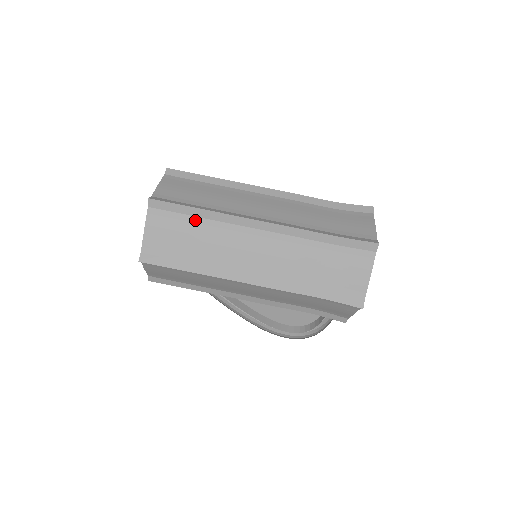
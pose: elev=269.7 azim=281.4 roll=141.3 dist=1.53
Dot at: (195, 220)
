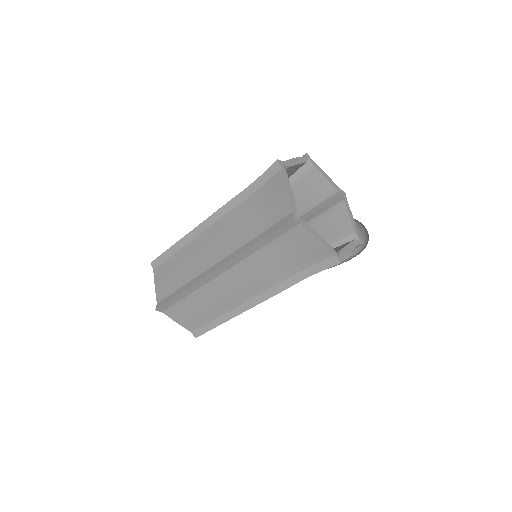
Dot at: (187, 299)
